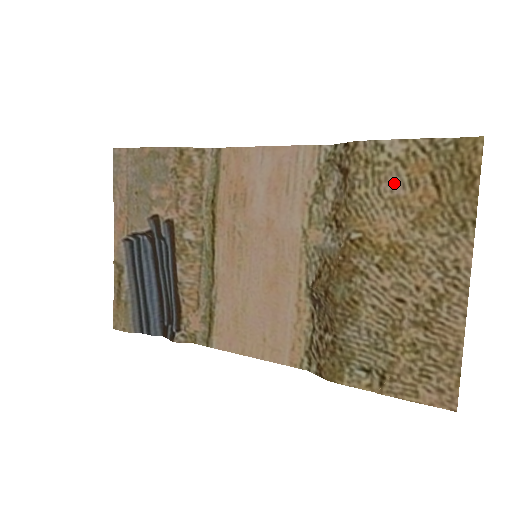
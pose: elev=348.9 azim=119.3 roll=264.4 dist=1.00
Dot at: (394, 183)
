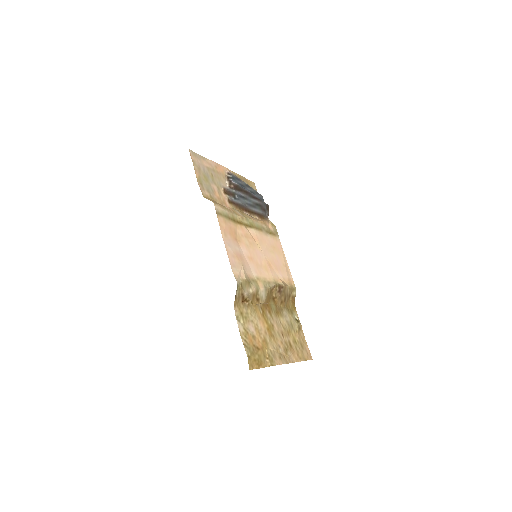
Dot at: (251, 328)
